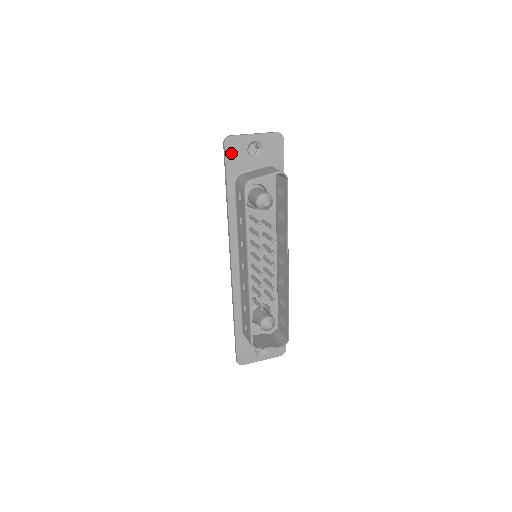
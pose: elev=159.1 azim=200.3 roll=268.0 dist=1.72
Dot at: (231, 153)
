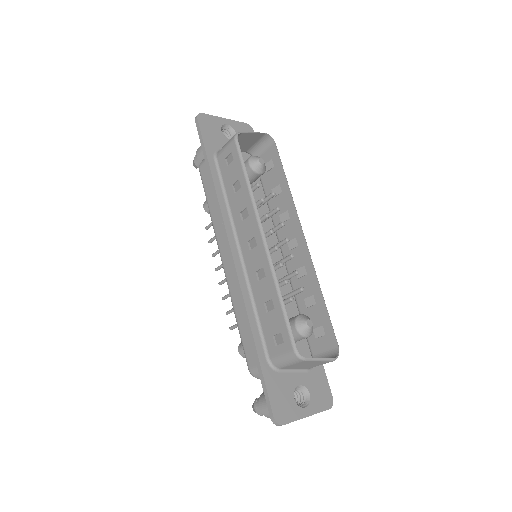
Dot at: (206, 129)
